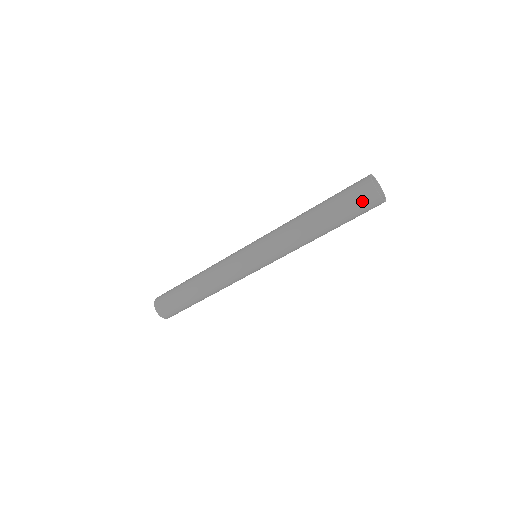
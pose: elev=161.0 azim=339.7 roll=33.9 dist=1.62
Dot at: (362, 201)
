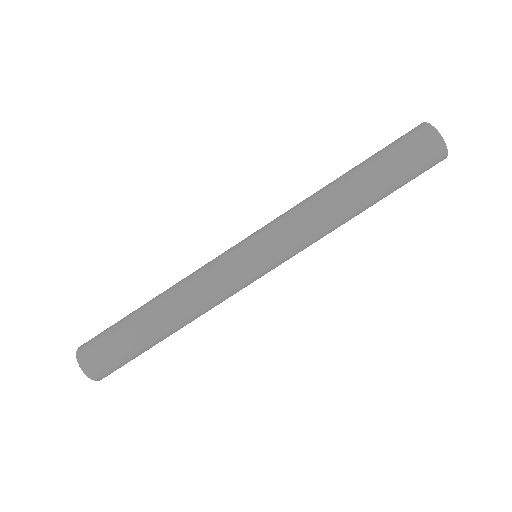
Dot at: (423, 154)
